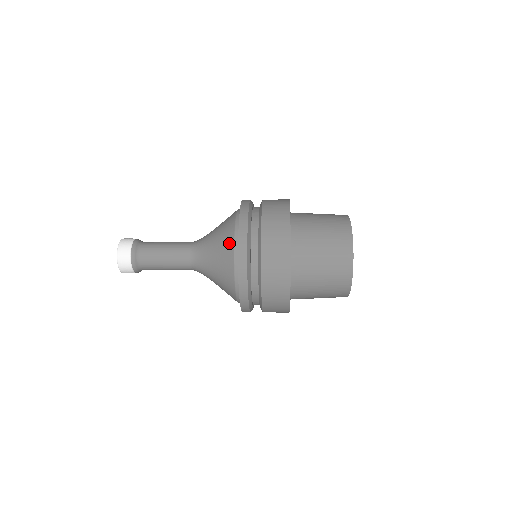
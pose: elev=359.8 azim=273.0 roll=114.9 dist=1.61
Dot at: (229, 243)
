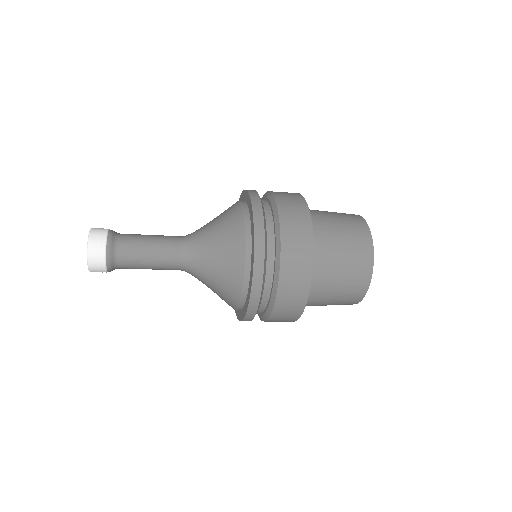
Dot at: (237, 274)
